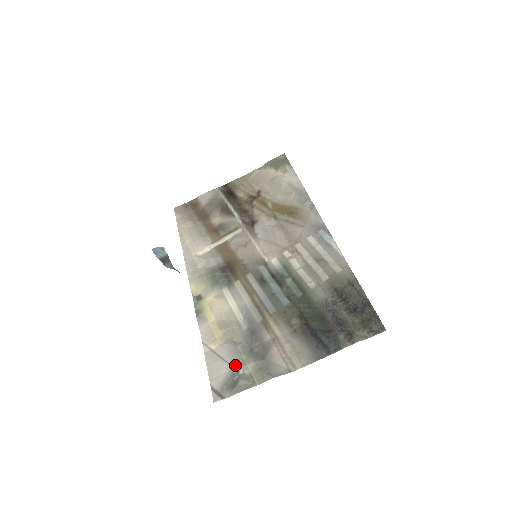
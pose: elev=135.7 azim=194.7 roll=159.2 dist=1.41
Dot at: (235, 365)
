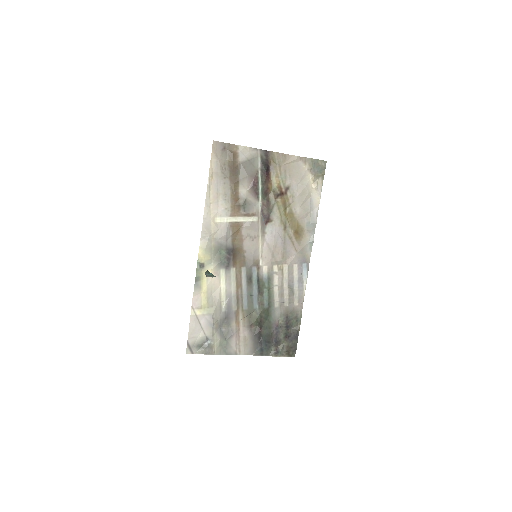
Dot at: (208, 335)
